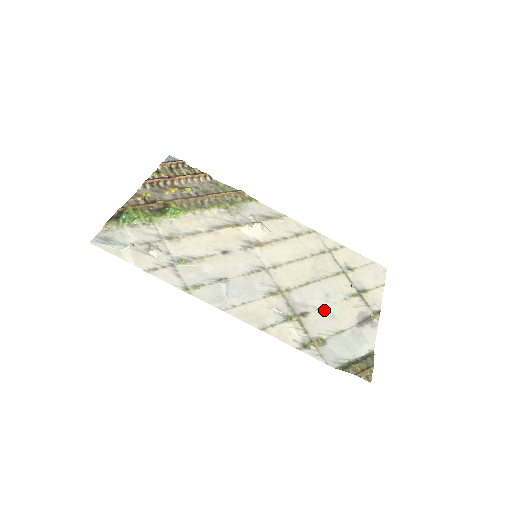
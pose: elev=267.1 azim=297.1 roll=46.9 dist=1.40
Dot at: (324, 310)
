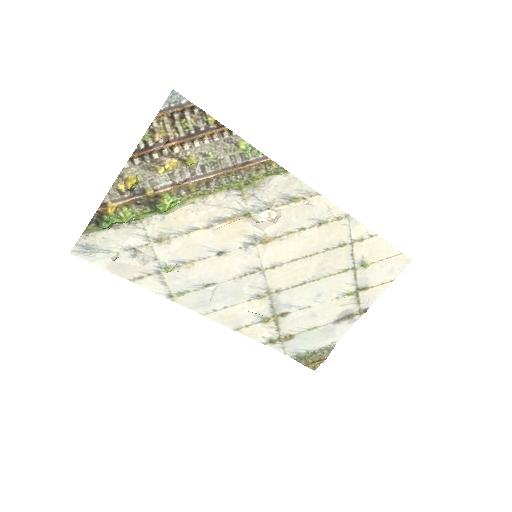
Dot at: (307, 310)
